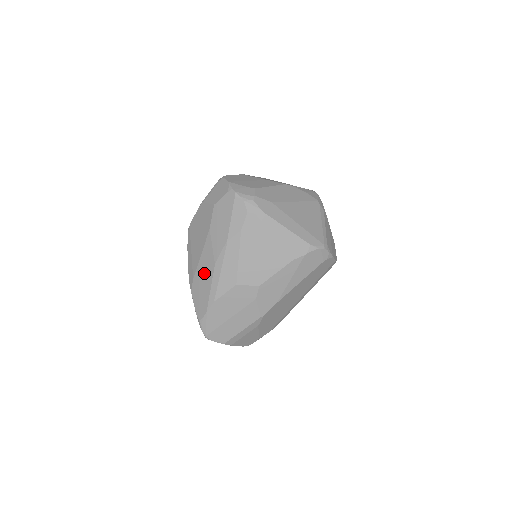
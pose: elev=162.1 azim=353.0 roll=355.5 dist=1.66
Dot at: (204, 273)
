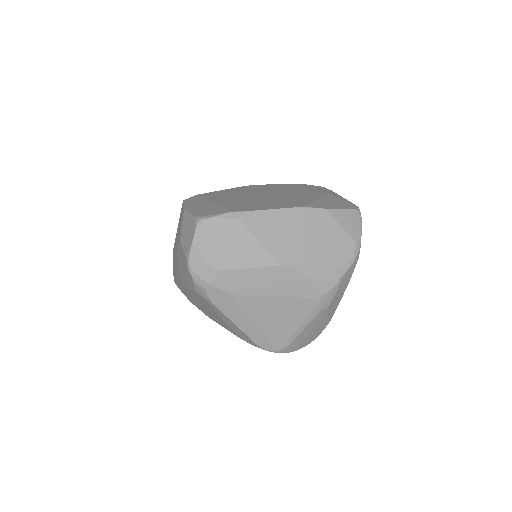
Dot at: occluded
